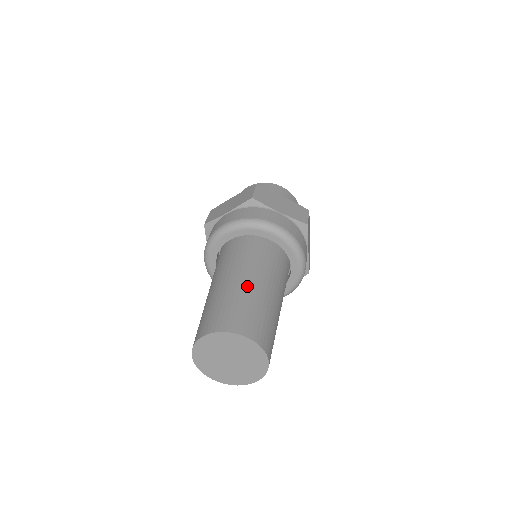
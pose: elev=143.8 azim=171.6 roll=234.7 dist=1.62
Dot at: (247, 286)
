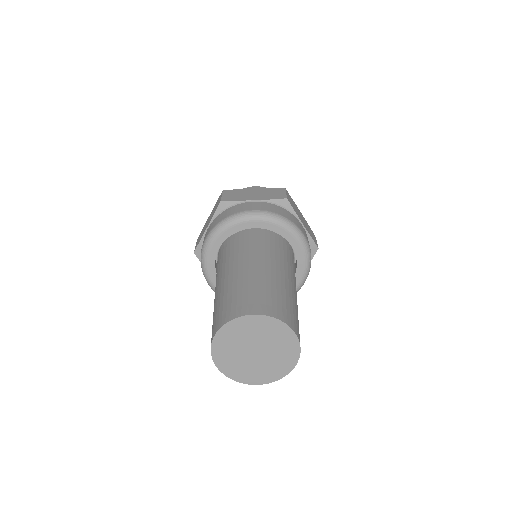
Dot at: (242, 273)
